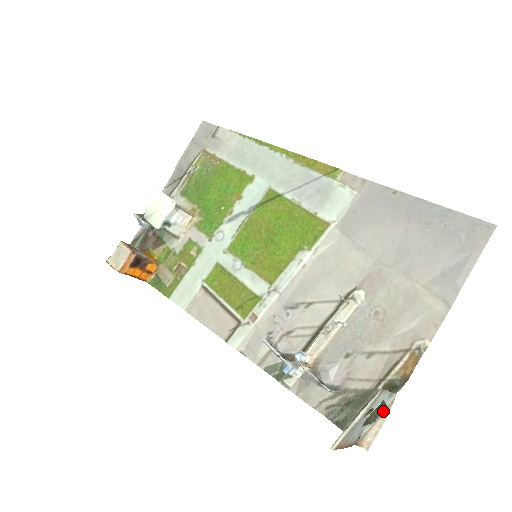
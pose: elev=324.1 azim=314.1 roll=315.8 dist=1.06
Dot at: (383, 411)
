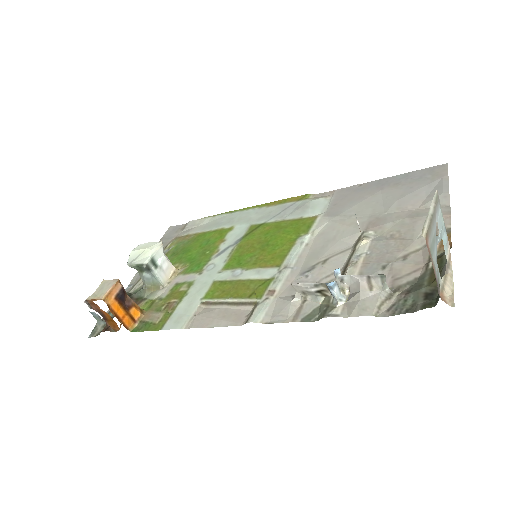
Dot at: (446, 266)
